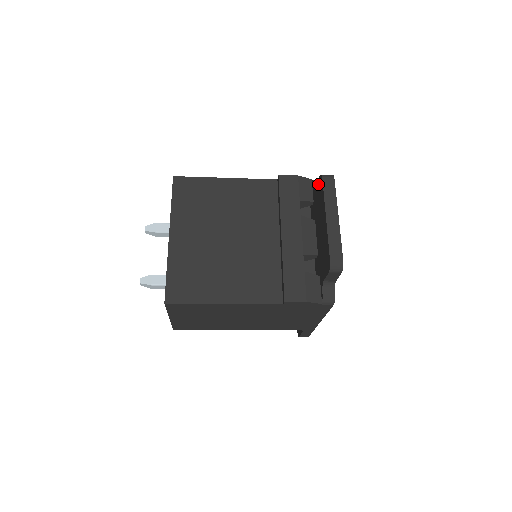
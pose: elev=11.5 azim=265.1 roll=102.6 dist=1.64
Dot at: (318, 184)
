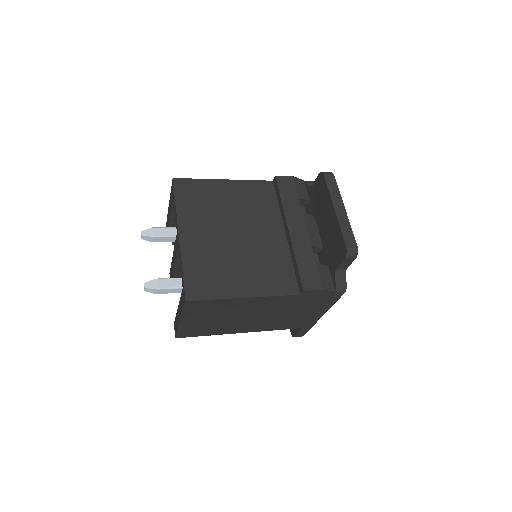
Dot at: (317, 182)
